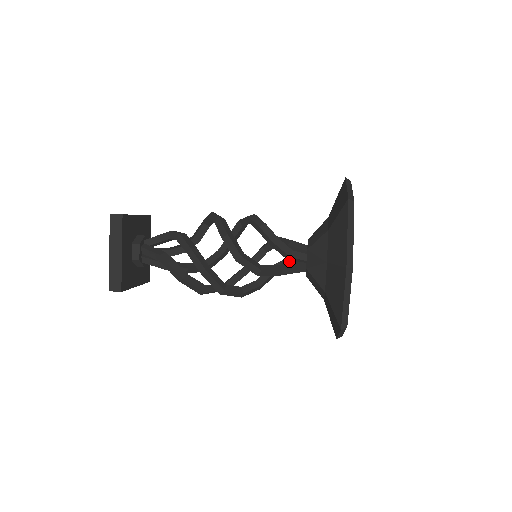
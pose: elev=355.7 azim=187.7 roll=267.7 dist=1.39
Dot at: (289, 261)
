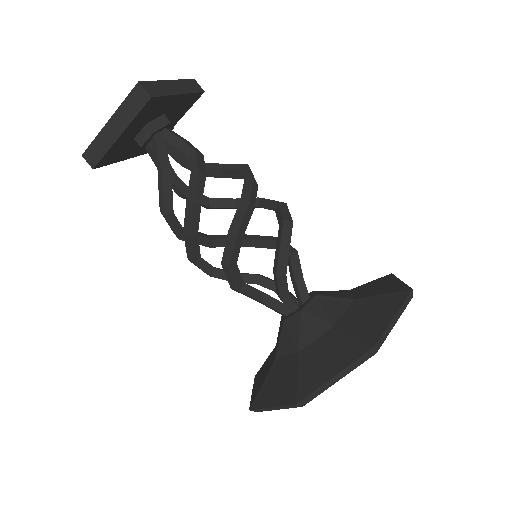
Dot at: occluded
